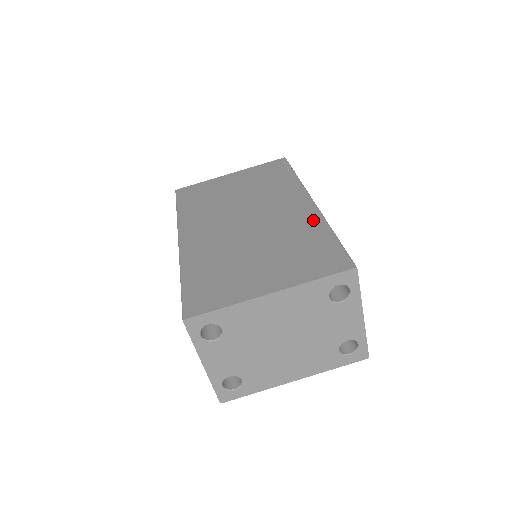
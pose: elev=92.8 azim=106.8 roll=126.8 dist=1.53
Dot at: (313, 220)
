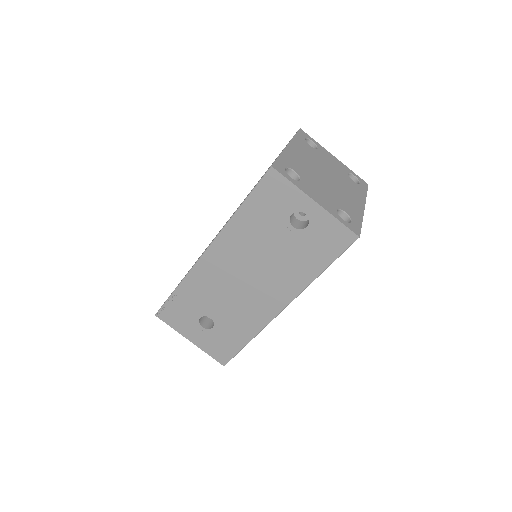
Dot at: occluded
